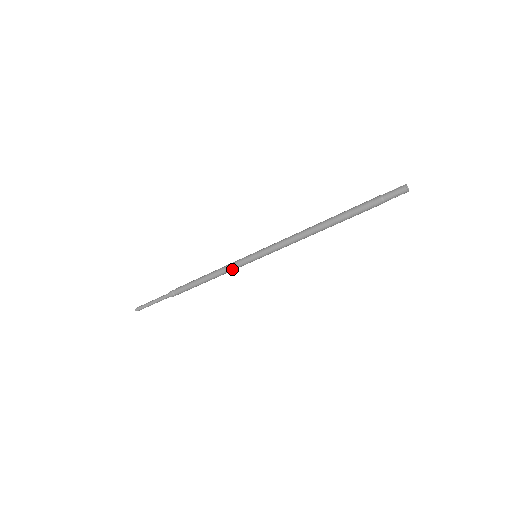
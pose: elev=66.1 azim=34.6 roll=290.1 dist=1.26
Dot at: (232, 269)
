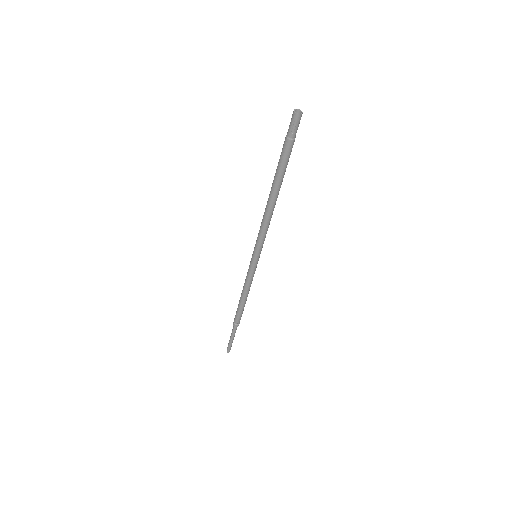
Dot at: (249, 278)
